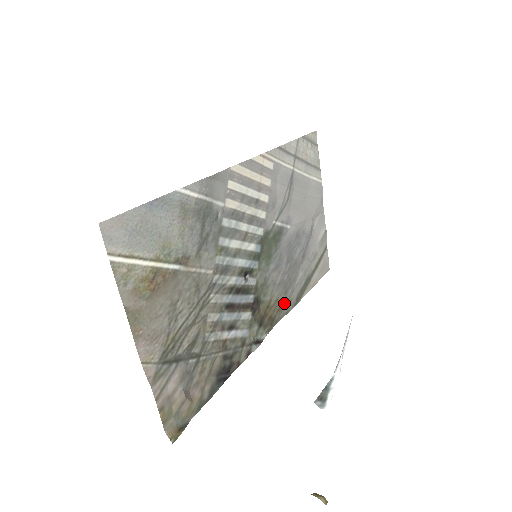
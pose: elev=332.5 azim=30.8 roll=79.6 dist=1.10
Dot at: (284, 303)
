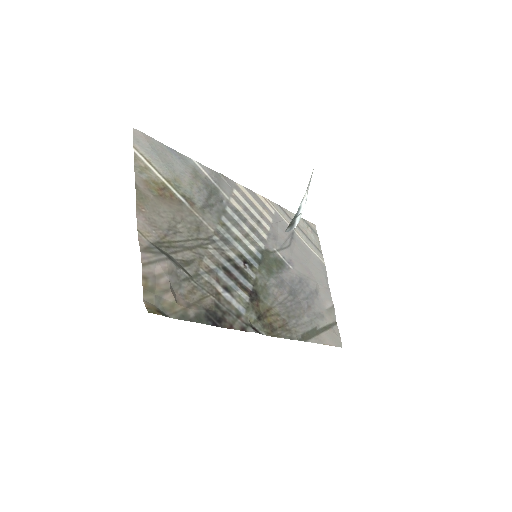
Dot at: (287, 326)
